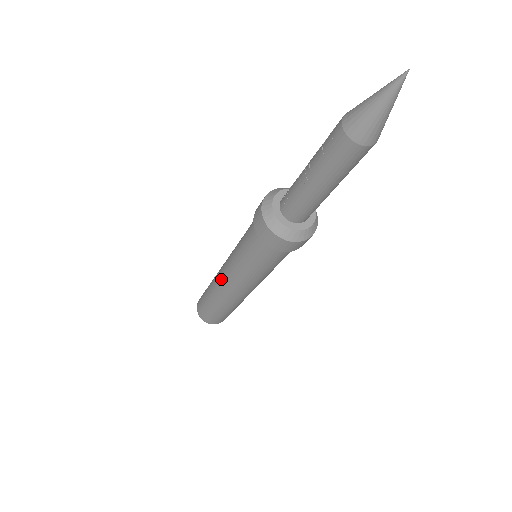
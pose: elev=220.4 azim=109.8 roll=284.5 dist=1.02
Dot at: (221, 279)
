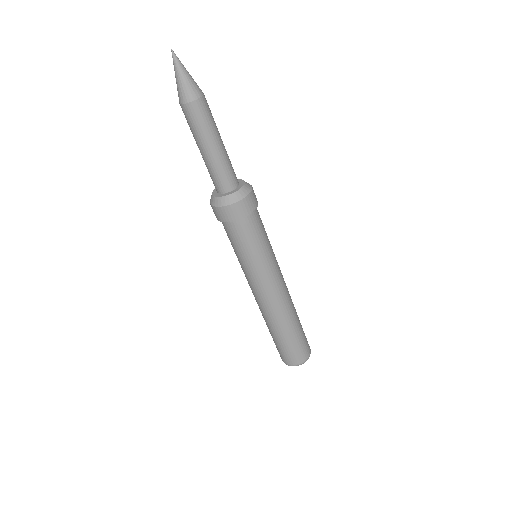
Dot at: occluded
